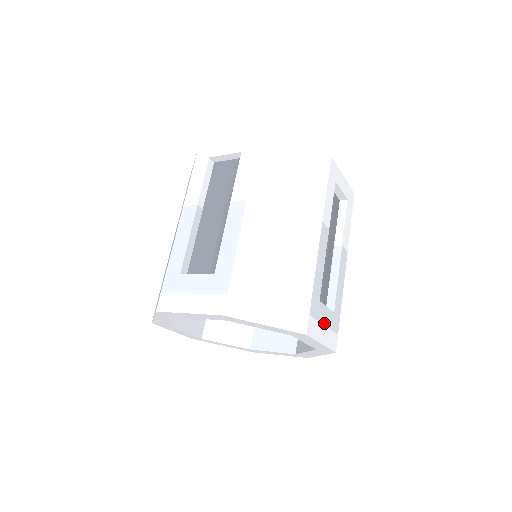
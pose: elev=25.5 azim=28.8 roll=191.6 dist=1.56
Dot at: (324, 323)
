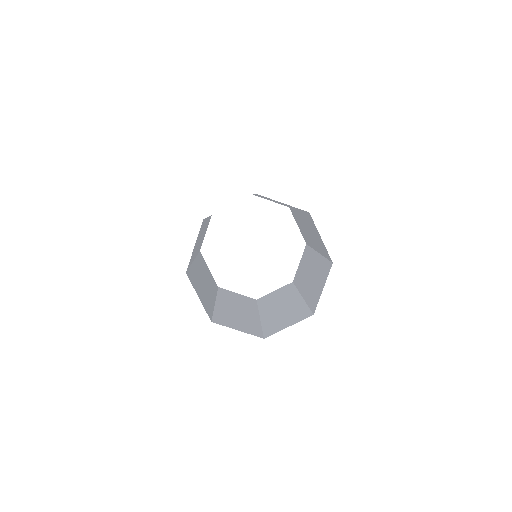
Dot at: occluded
